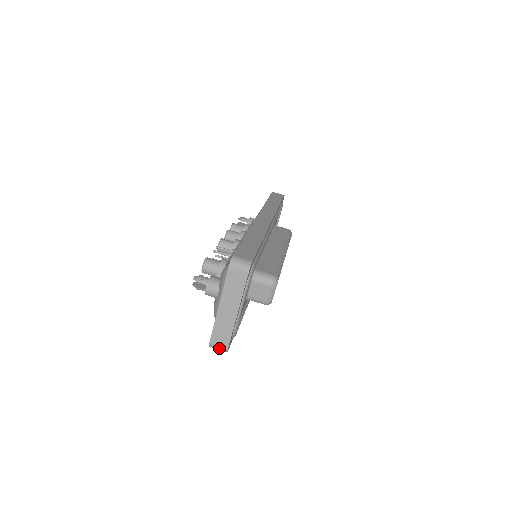
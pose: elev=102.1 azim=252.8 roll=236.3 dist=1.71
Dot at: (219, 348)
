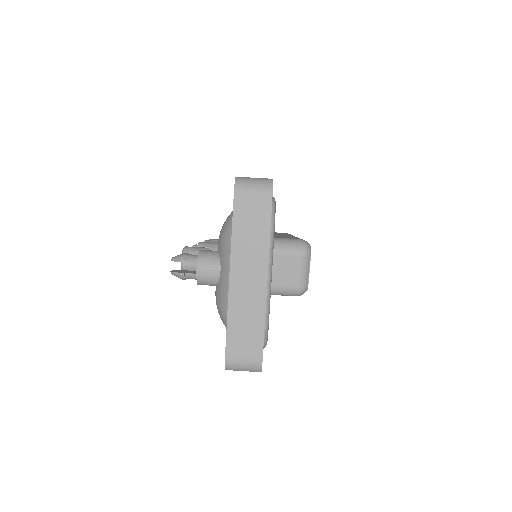
Dot at: (245, 365)
